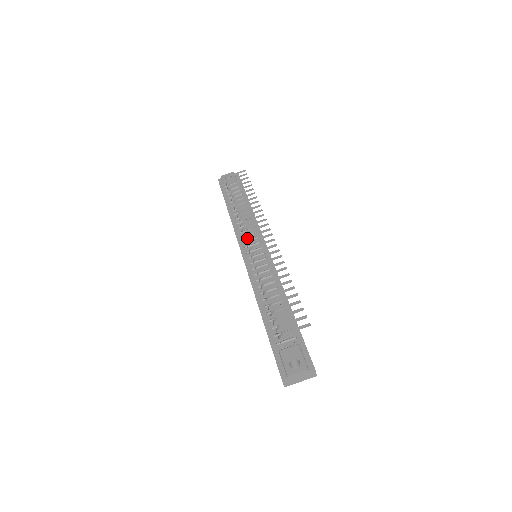
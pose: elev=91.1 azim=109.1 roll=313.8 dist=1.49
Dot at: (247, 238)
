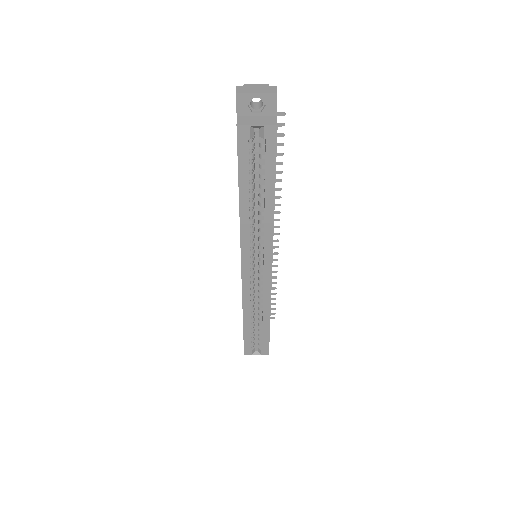
Dot at: occluded
